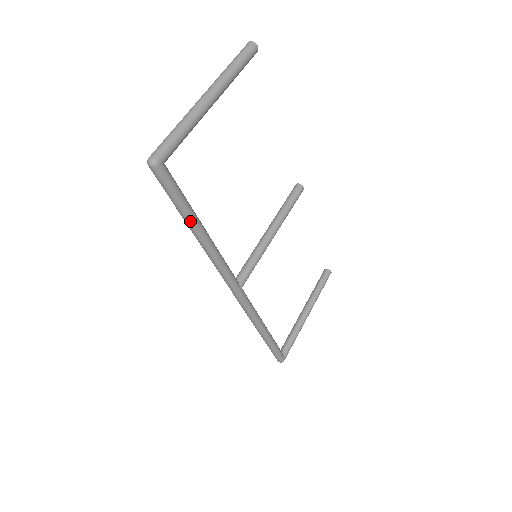
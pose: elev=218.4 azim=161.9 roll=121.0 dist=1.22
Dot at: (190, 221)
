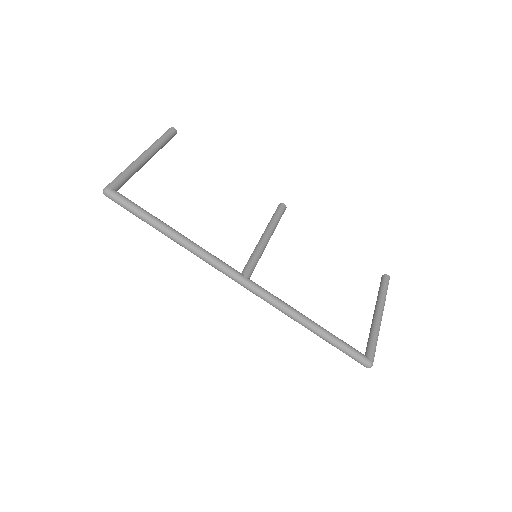
Dot at: (156, 224)
